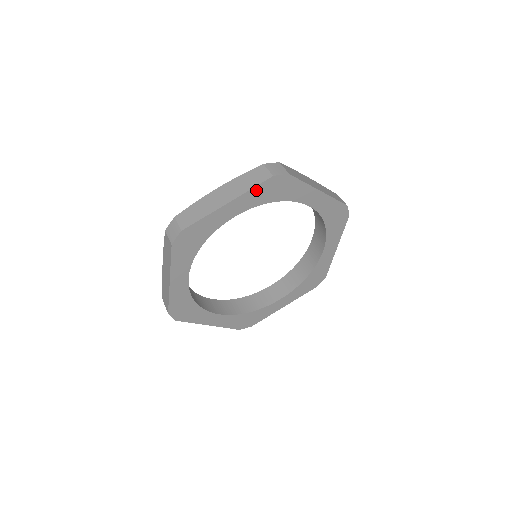
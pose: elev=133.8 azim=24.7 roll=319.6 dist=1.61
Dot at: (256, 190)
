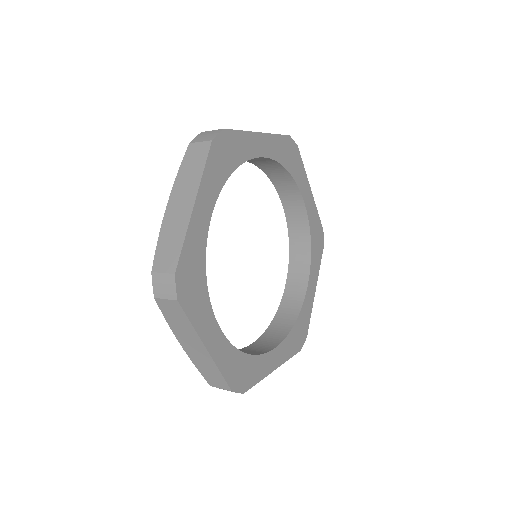
Dot at: (278, 140)
